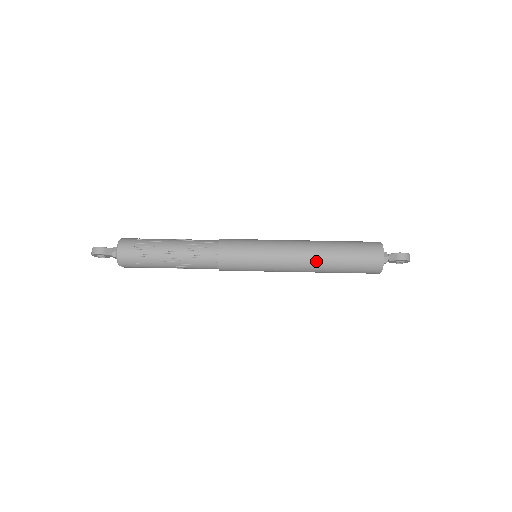
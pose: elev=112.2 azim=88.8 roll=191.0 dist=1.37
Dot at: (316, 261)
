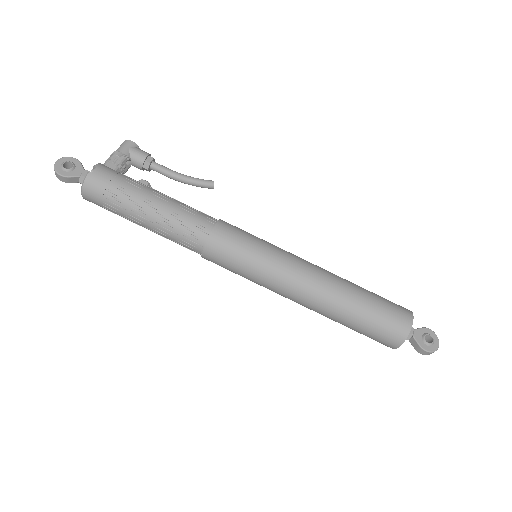
Dot at: occluded
